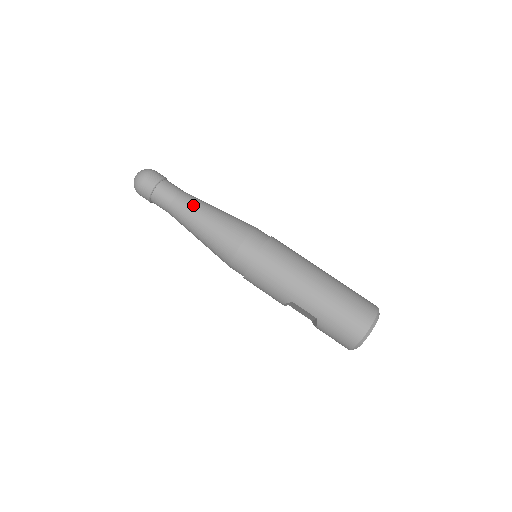
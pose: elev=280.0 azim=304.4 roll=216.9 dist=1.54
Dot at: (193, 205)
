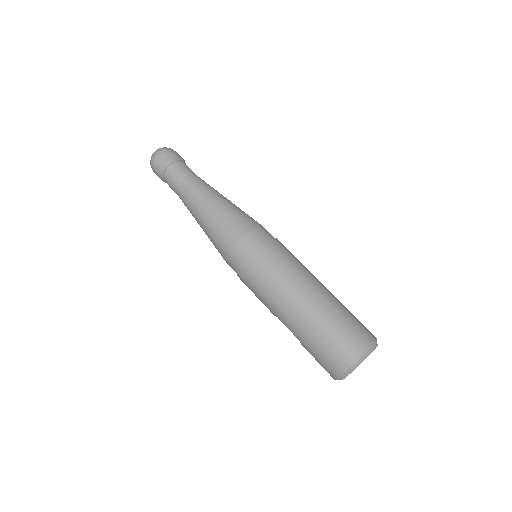
Dot at: (195, 195)
